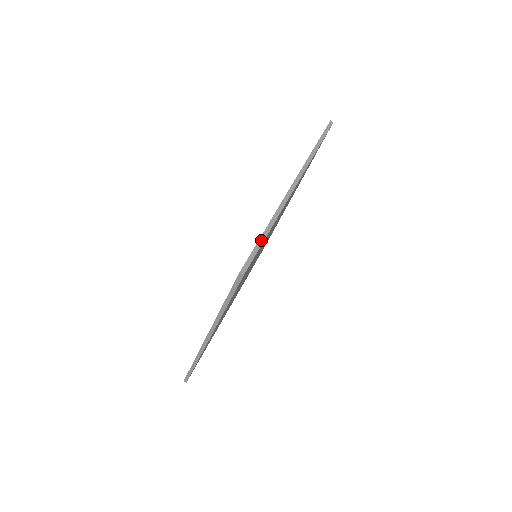
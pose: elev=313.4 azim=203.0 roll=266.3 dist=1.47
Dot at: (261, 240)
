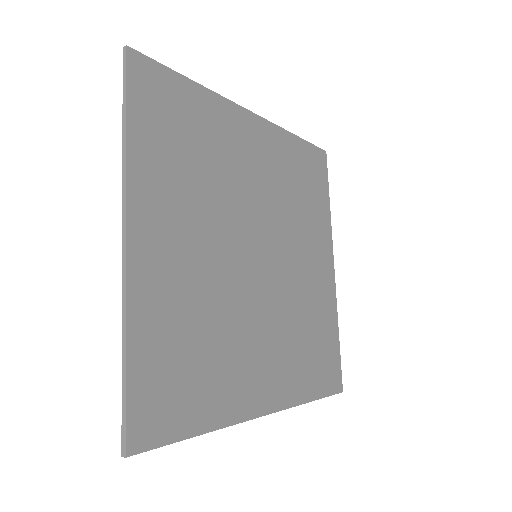
Dot at: (173, 72)
